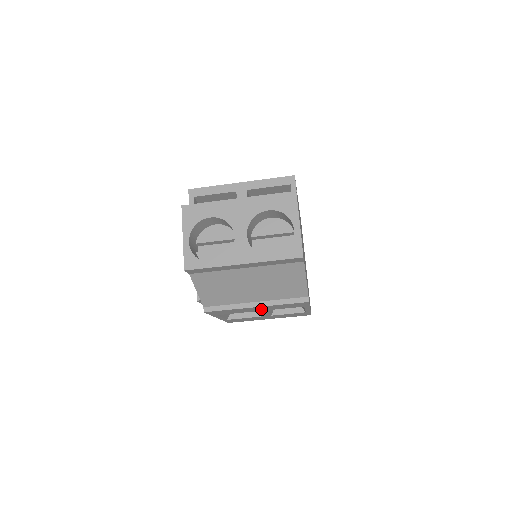
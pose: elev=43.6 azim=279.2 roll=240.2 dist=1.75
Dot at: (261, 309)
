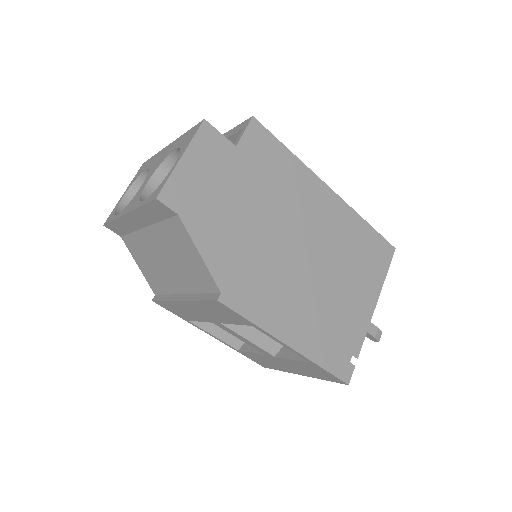
Dot at: (206, 315)
